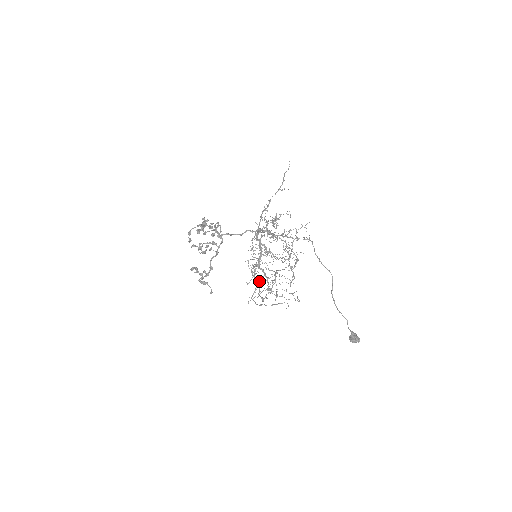
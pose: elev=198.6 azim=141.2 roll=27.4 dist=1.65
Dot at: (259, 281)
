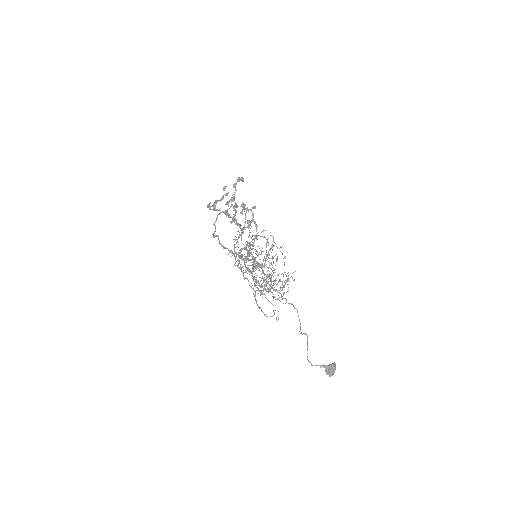
Dot at: occluded
